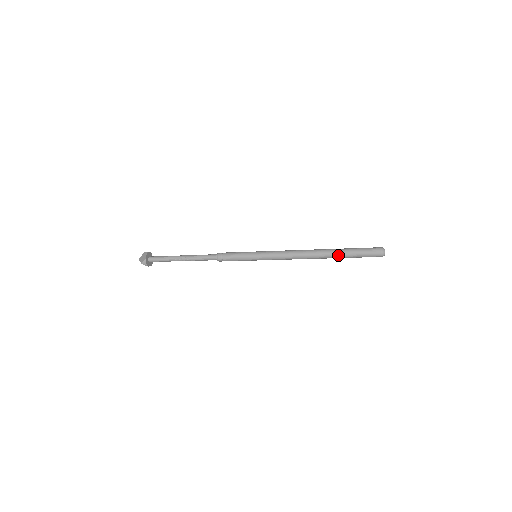
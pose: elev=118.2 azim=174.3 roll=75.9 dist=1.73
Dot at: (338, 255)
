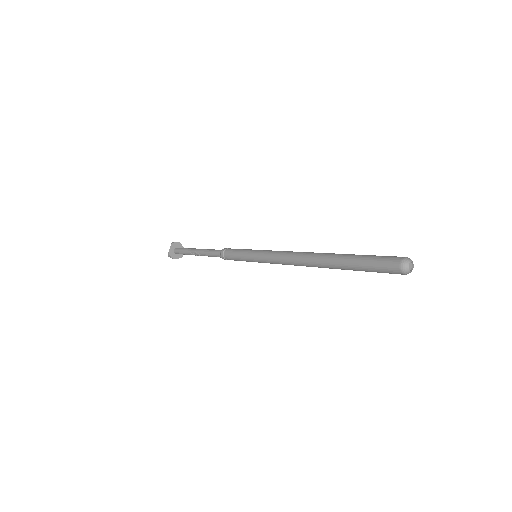
Dot at: (339, 266)
